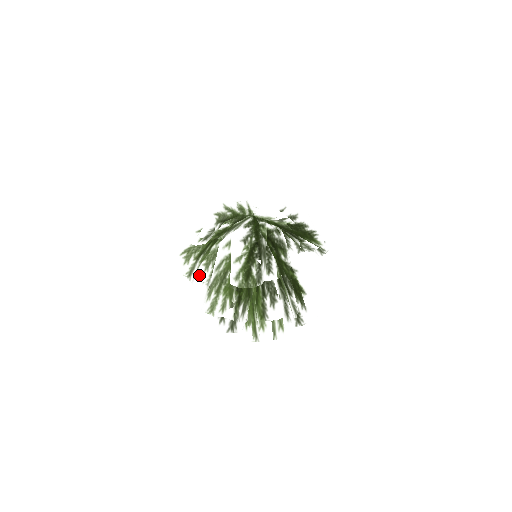
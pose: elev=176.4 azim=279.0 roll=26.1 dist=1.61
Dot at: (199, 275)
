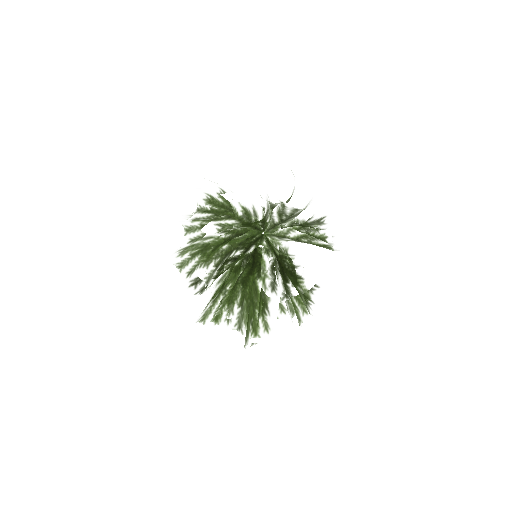
Dot at: occluded
